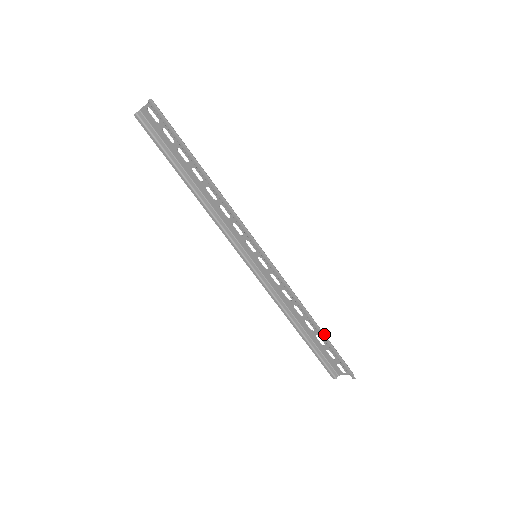
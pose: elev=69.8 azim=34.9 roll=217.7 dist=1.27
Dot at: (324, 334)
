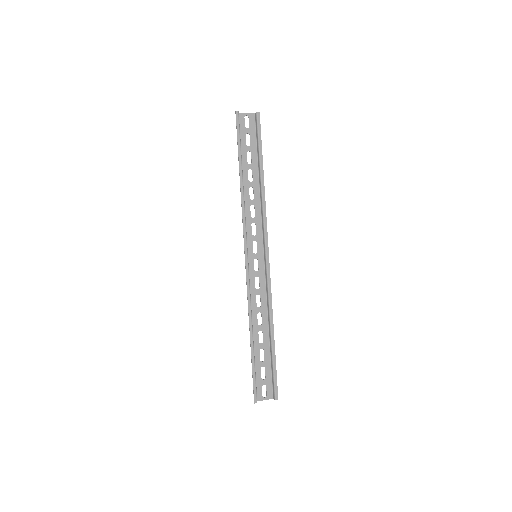
Dot at: (270, 347)
